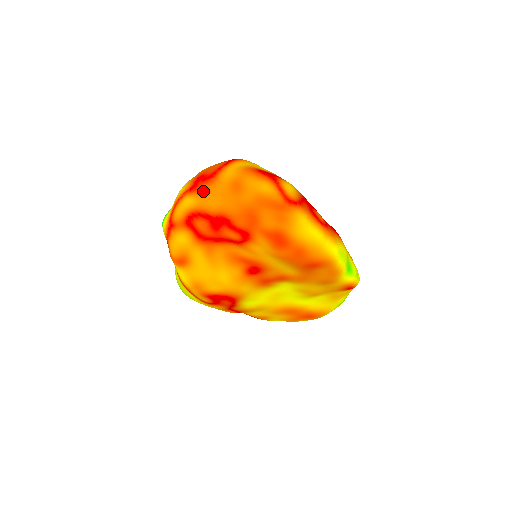
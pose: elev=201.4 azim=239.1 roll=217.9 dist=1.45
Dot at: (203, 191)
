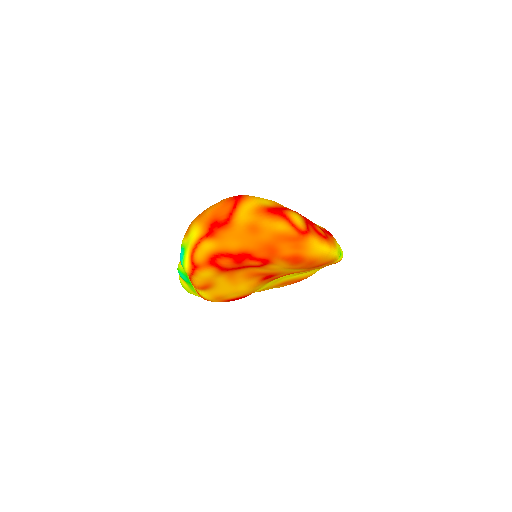
Dot at: (220, 236)
